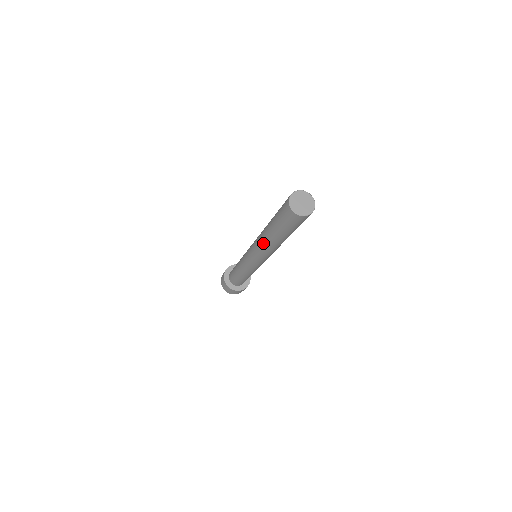
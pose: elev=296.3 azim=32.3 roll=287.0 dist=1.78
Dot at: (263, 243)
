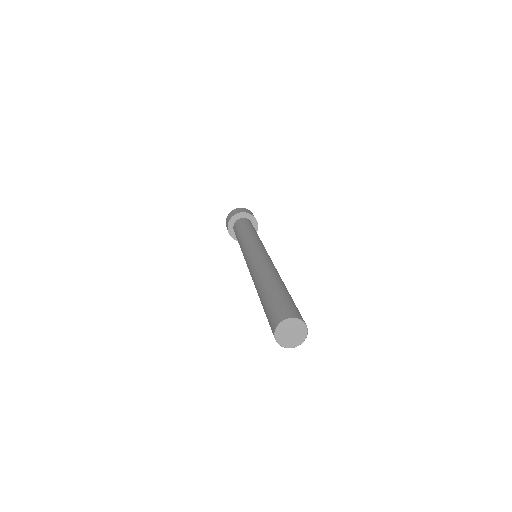
Dot at: occluded
